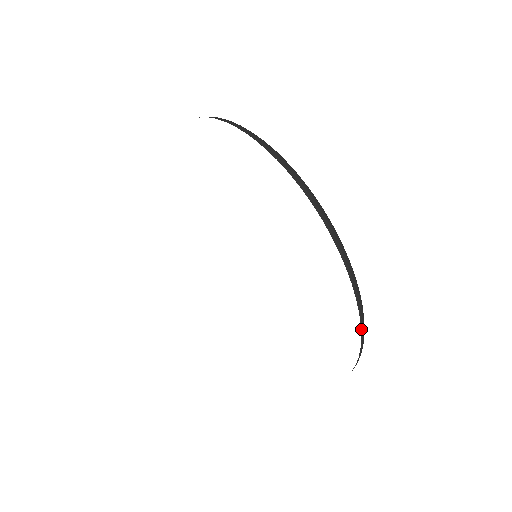
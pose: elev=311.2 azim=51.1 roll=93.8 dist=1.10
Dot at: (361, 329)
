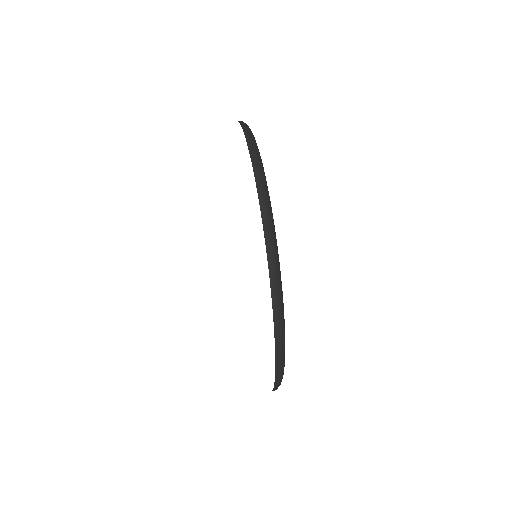
Dot at: (274, 387)
